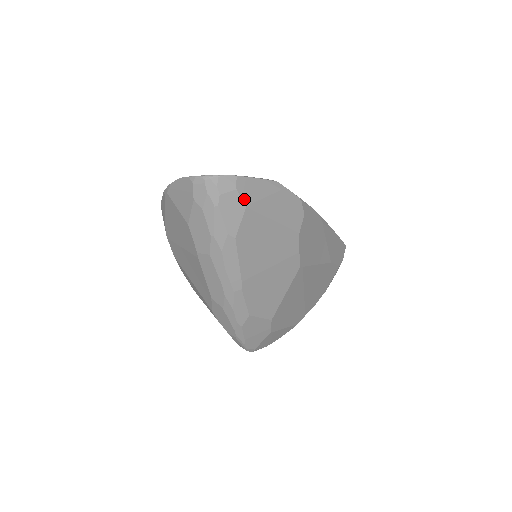
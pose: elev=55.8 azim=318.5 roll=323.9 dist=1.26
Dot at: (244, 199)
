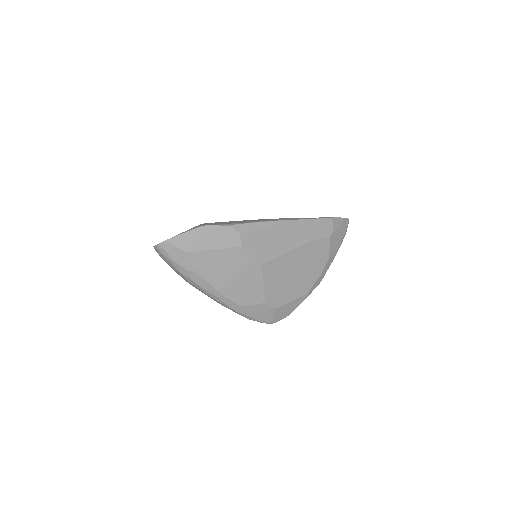
Dot at: (183, 248)
